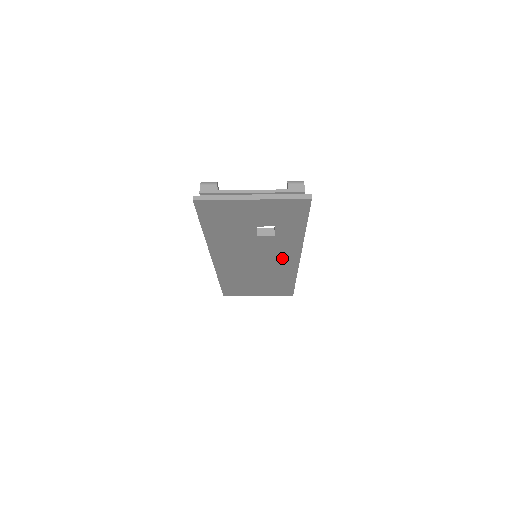
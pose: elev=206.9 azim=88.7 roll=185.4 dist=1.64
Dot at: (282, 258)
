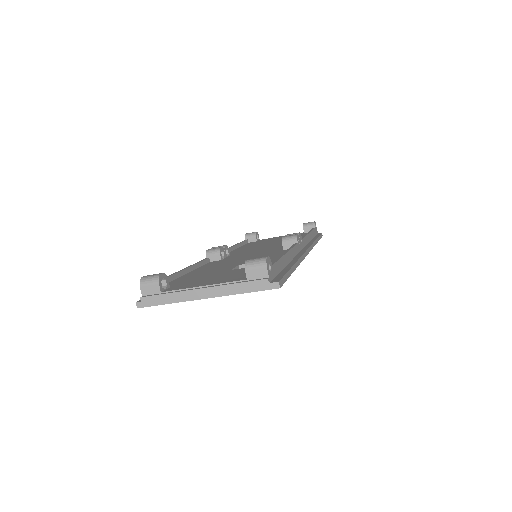
Dot at: occluded
